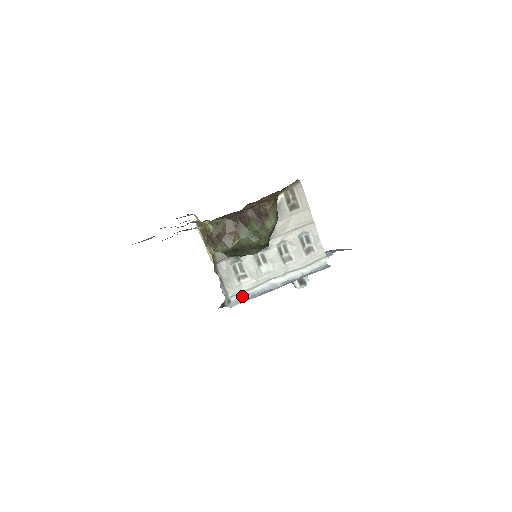
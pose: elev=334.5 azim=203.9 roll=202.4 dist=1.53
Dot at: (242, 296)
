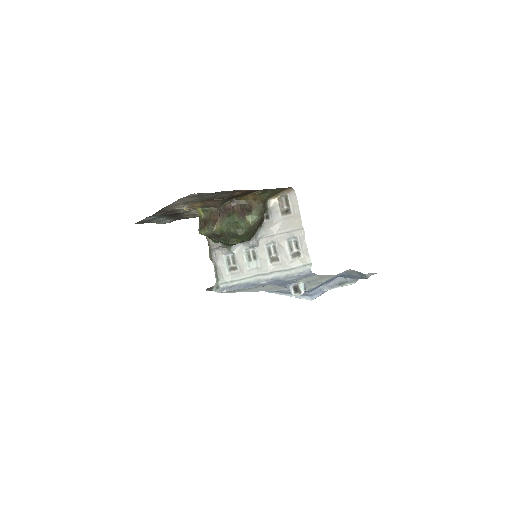
Dot at: (230, 285)
